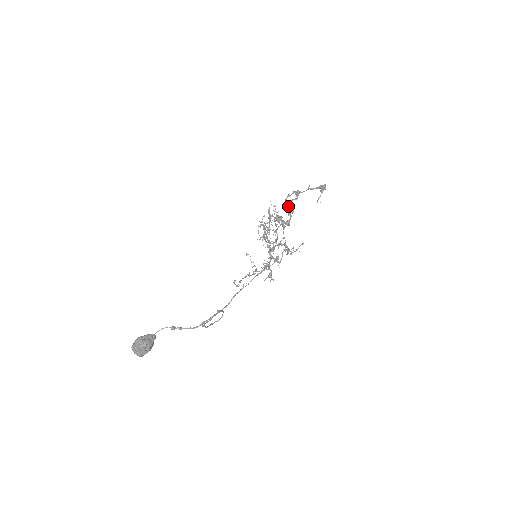
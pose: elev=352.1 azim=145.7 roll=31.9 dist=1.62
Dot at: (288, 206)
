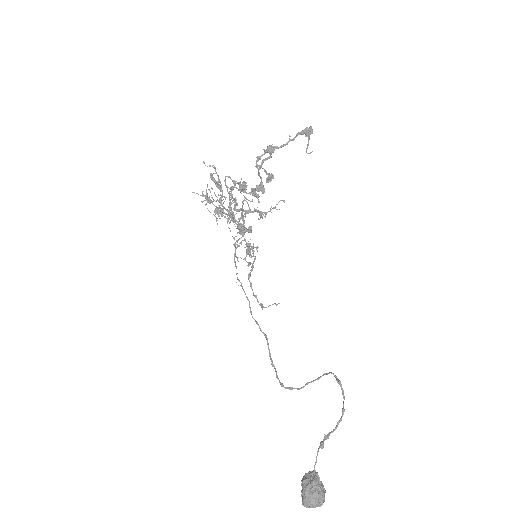
Dot at: (266, 173)
